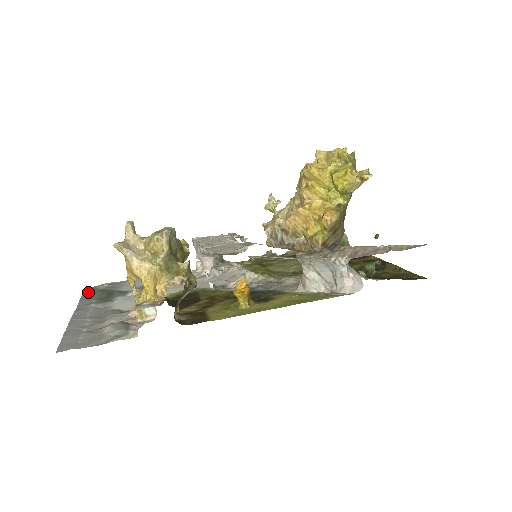
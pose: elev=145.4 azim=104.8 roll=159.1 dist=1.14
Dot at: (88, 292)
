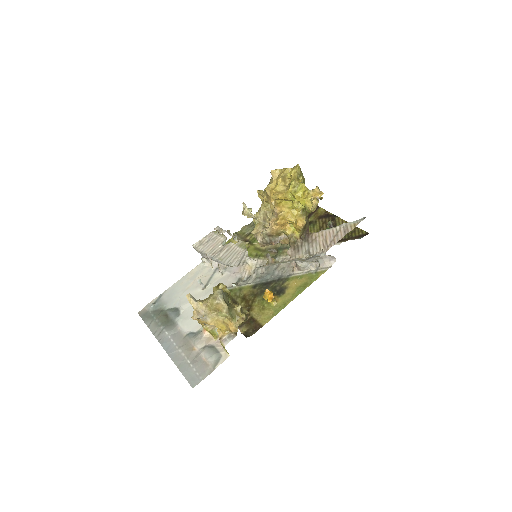
Dot at: (147, 319)
